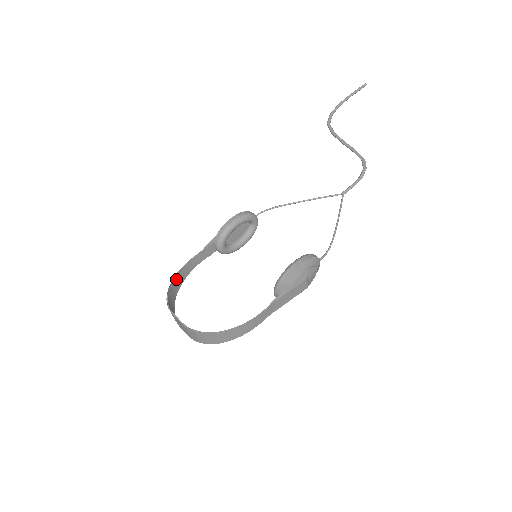
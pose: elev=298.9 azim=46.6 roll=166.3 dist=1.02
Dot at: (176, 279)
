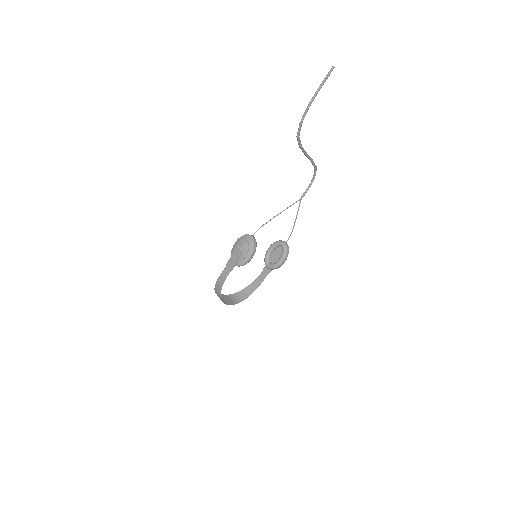
Dot at: (220, 290)
